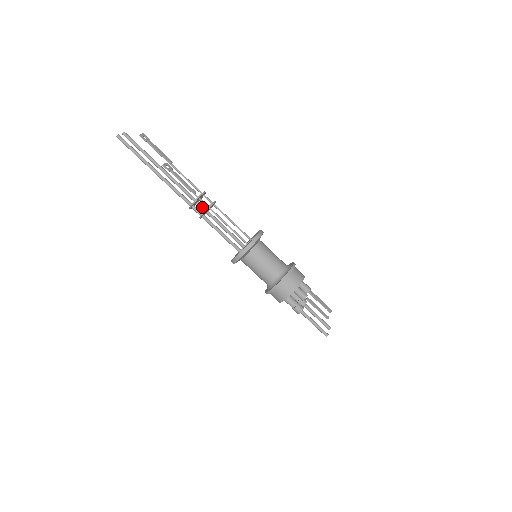
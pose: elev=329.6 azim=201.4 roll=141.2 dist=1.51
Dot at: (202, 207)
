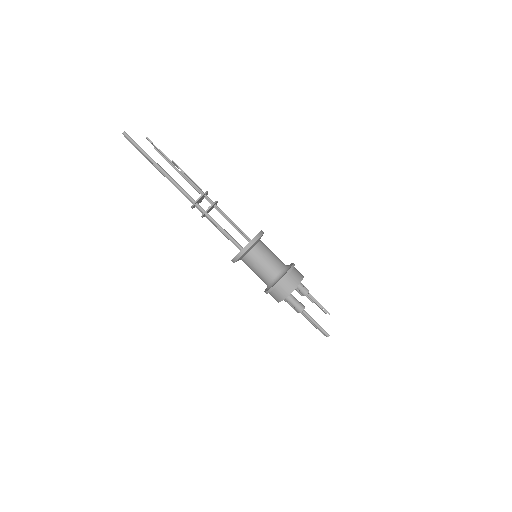
Dot at: occluded
